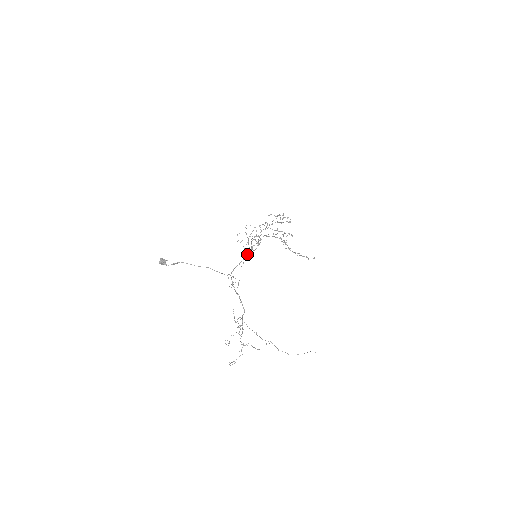
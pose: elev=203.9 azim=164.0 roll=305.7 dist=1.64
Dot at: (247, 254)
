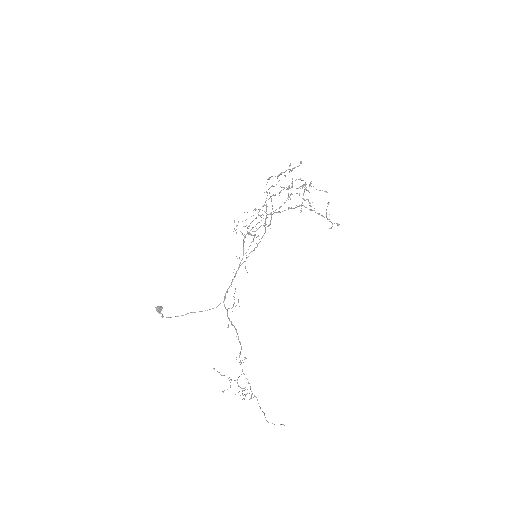
Dot at: occluded
